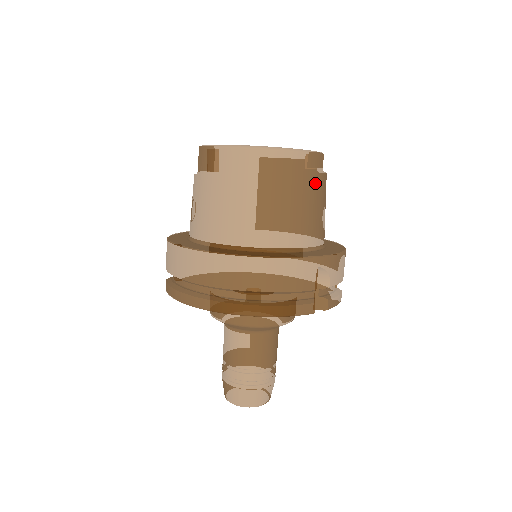
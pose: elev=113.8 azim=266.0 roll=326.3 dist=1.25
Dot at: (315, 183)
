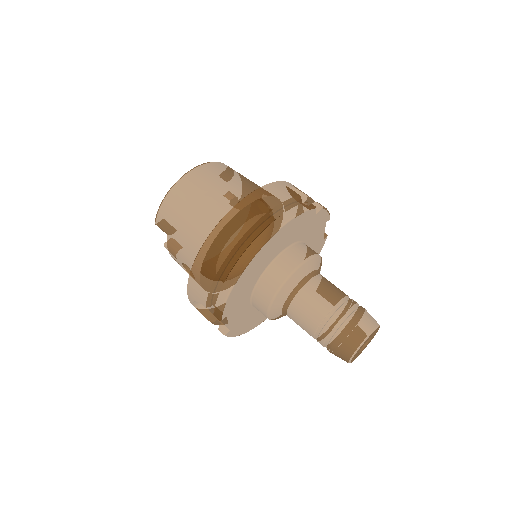
Dot at: (237, 173)
